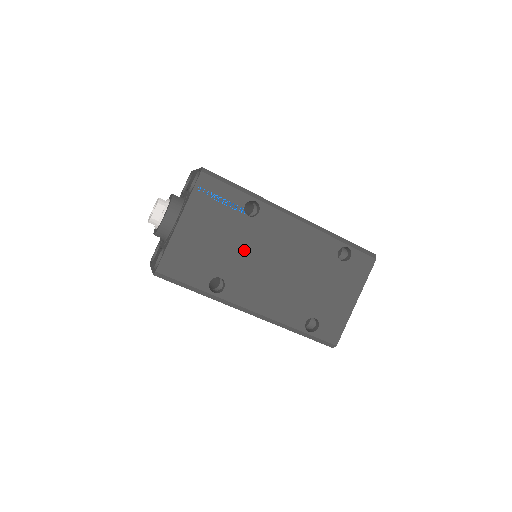
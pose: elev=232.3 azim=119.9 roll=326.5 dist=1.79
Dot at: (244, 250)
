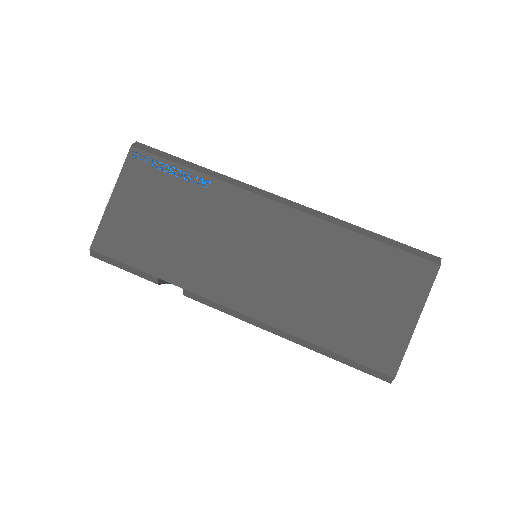
Dot at: occluded
